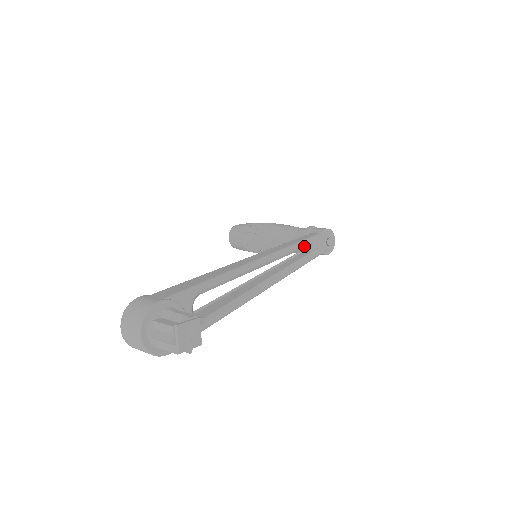
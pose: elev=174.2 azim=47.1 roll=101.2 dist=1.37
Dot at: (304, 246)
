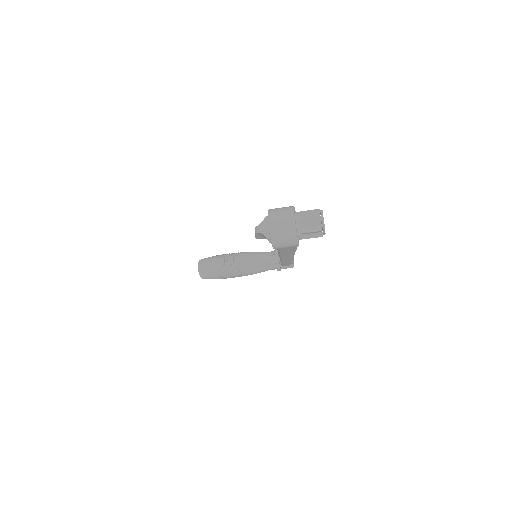
Dot at: occluded
